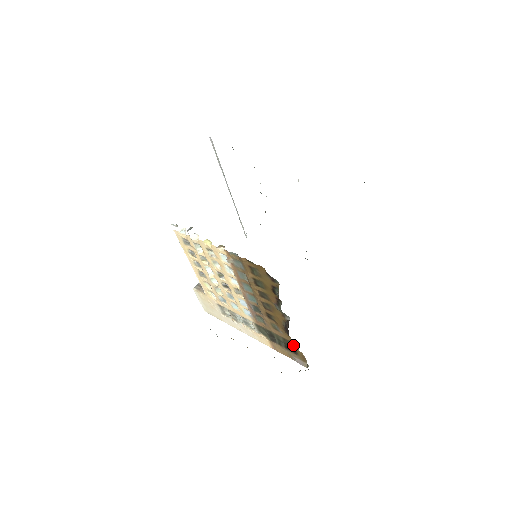
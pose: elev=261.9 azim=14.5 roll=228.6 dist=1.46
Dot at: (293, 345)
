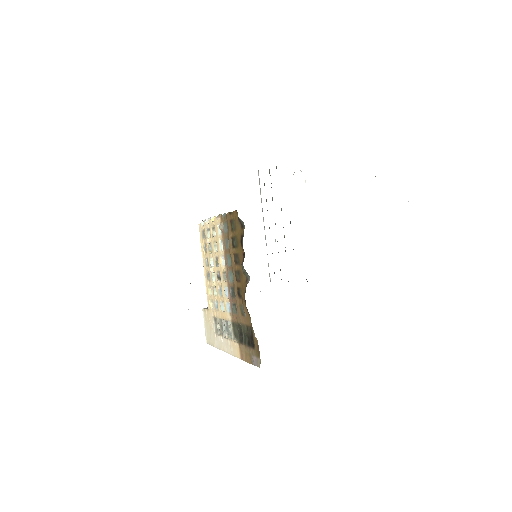
Dot at: (252, 331)
